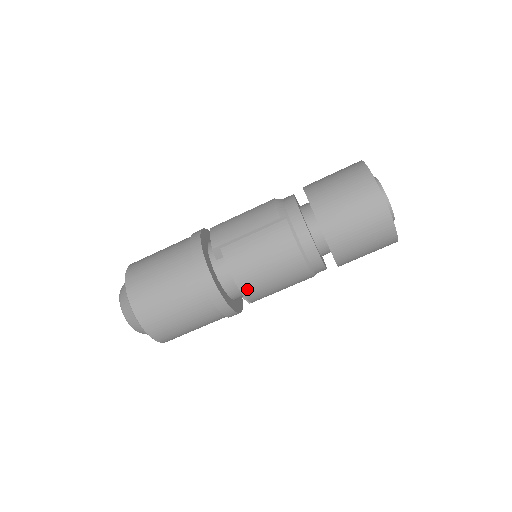
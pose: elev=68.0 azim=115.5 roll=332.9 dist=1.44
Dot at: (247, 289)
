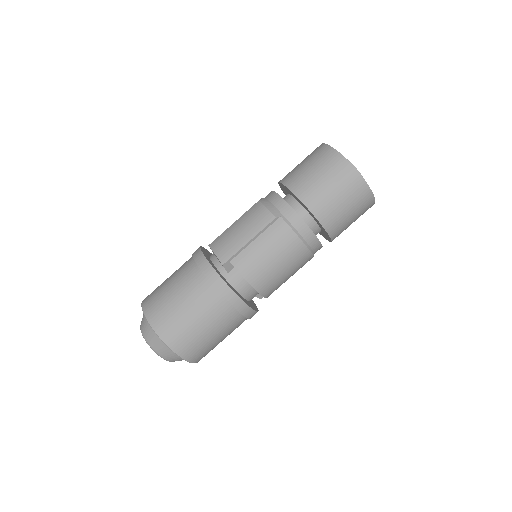
Dot at: (264, 289)
